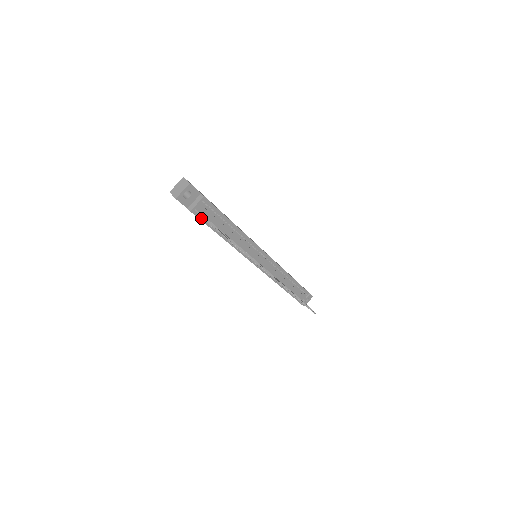
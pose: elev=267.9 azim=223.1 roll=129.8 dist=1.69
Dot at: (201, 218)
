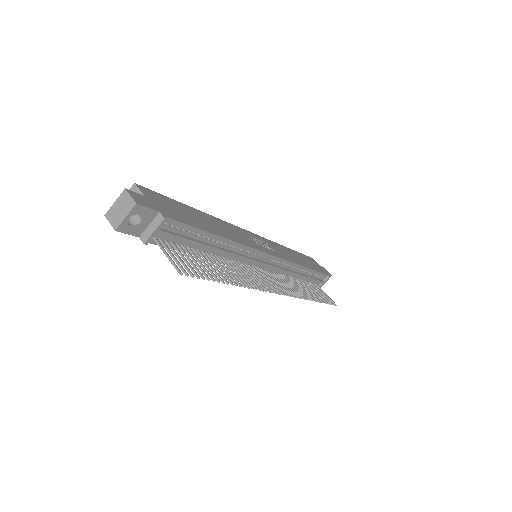
Dot at: occluded
